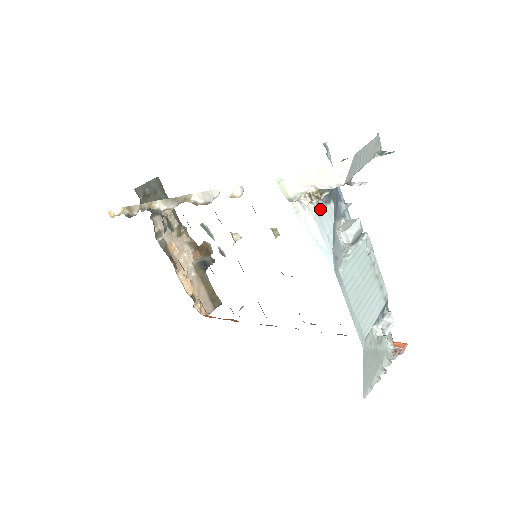
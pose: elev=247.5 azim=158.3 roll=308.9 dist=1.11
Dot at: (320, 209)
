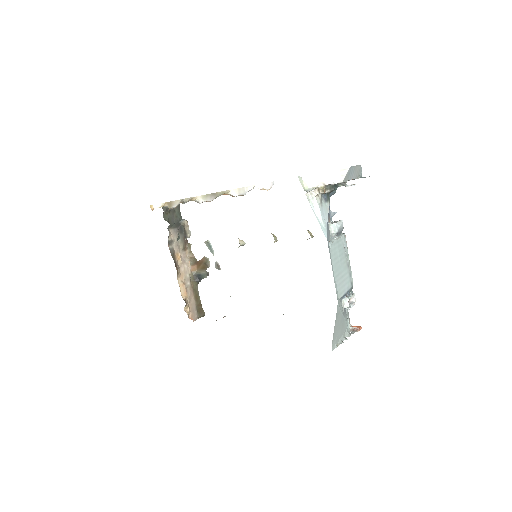
Dot at: (322, 202)
